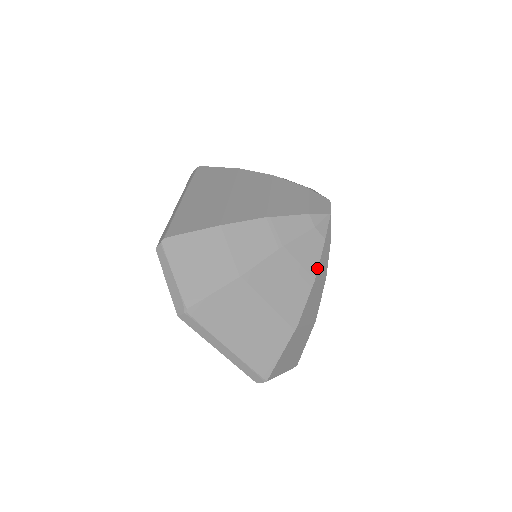
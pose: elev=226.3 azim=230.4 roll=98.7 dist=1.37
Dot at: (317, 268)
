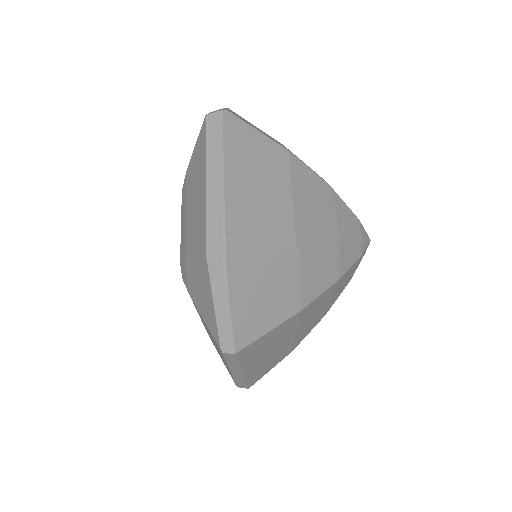
Dot at: (346, 242)
